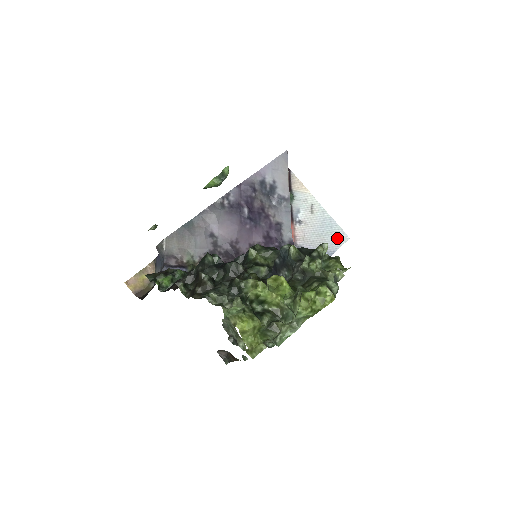
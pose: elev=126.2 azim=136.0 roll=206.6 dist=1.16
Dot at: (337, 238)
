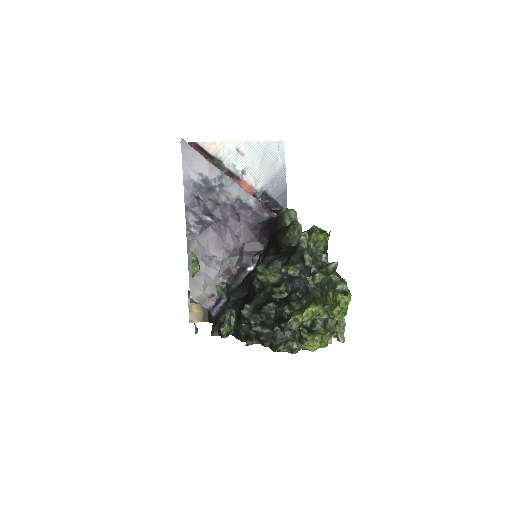
Dot at: (276, 152)
